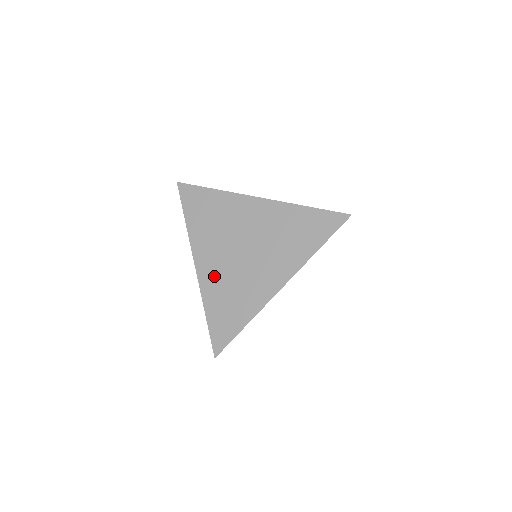
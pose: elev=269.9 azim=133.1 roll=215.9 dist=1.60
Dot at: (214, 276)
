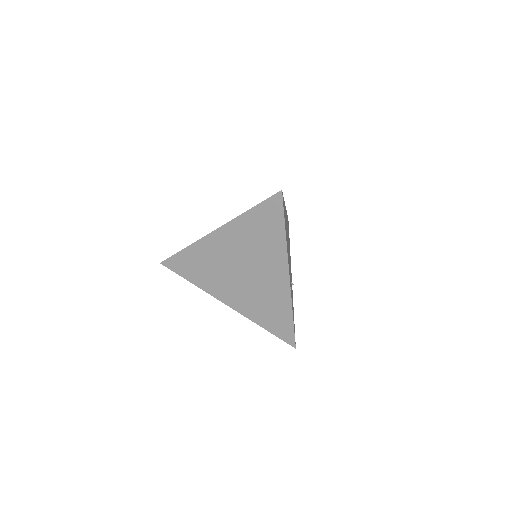
Dot at: (243, 302)
